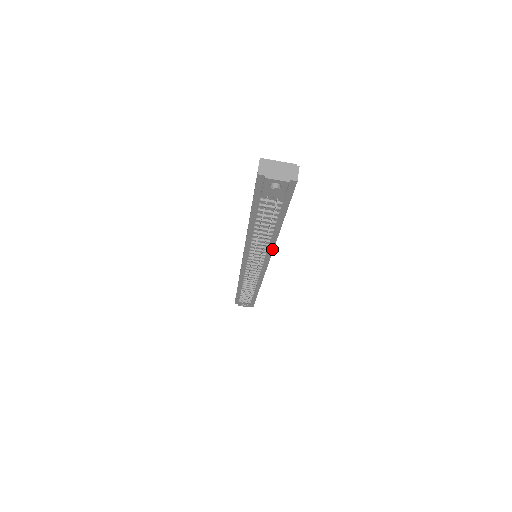
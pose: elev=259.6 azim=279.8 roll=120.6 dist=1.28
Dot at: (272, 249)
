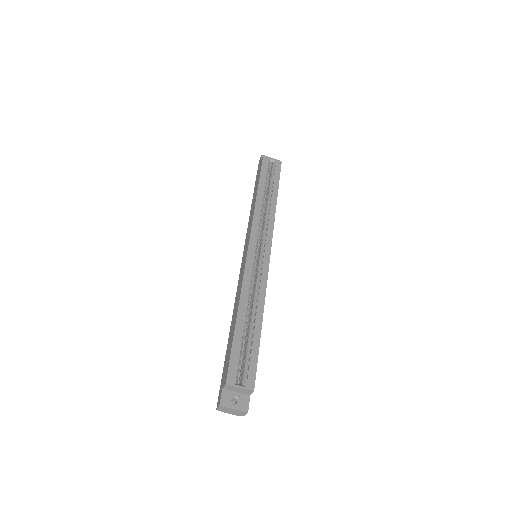
Dot at: occluded
